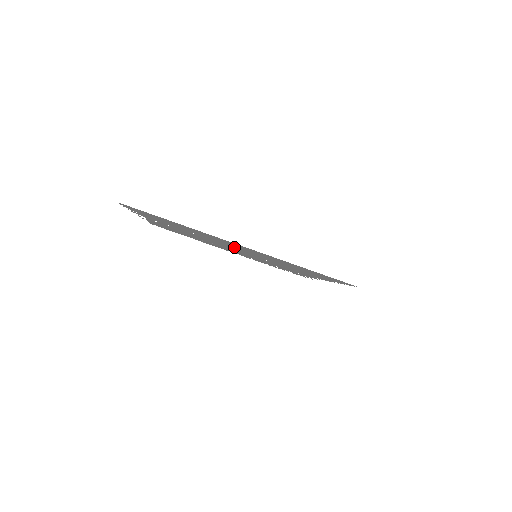
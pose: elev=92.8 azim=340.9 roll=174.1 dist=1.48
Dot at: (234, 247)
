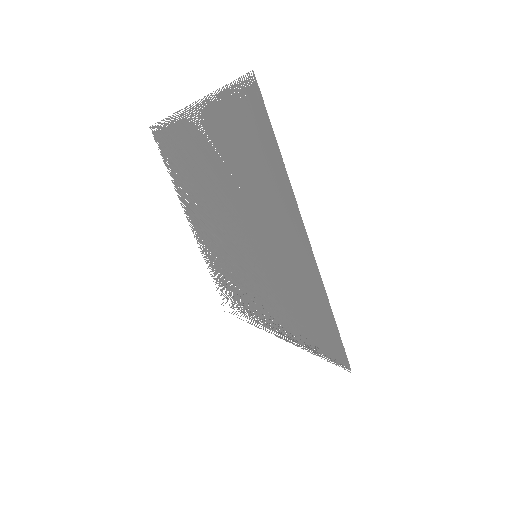
Dot at: (258, 230)
